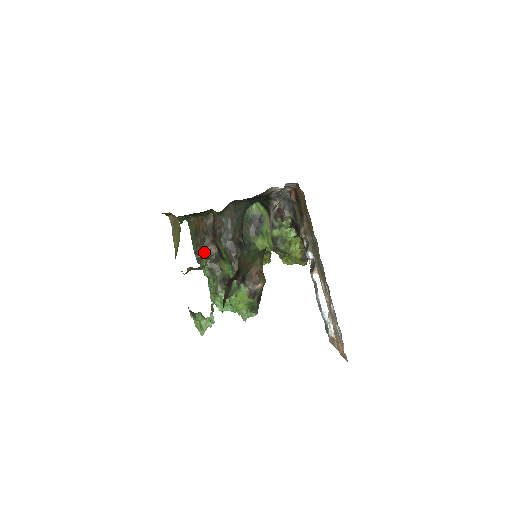
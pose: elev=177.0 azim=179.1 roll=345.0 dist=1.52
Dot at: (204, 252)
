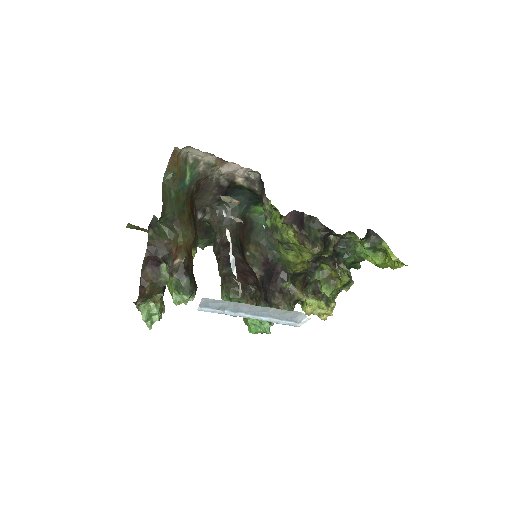
Dot at: occluded
